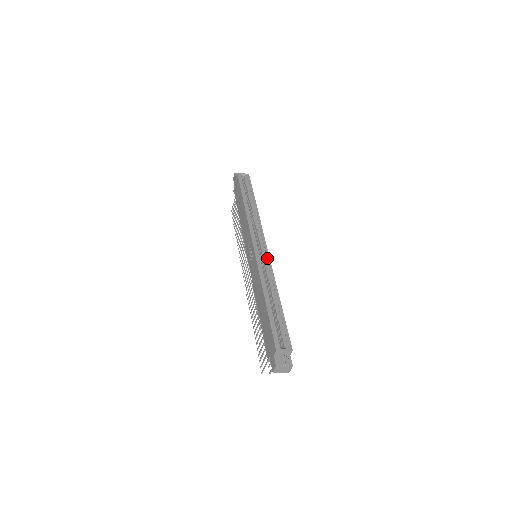
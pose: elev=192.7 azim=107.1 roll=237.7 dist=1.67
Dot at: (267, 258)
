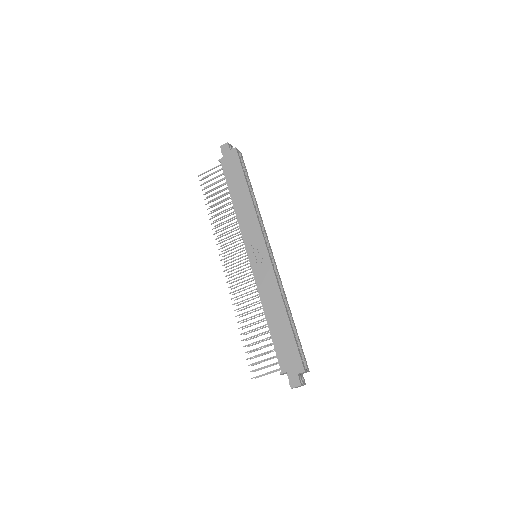
Dot at: (276, 267)
